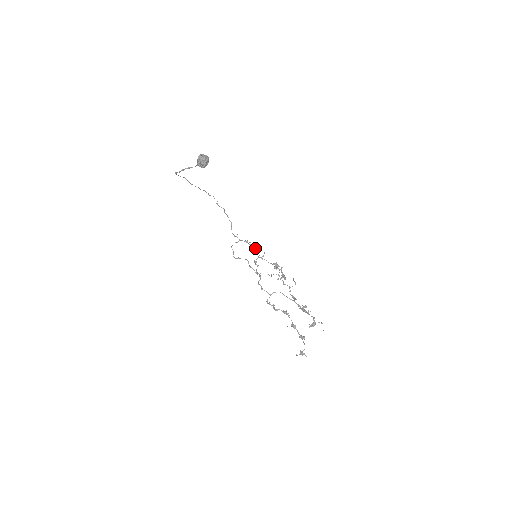
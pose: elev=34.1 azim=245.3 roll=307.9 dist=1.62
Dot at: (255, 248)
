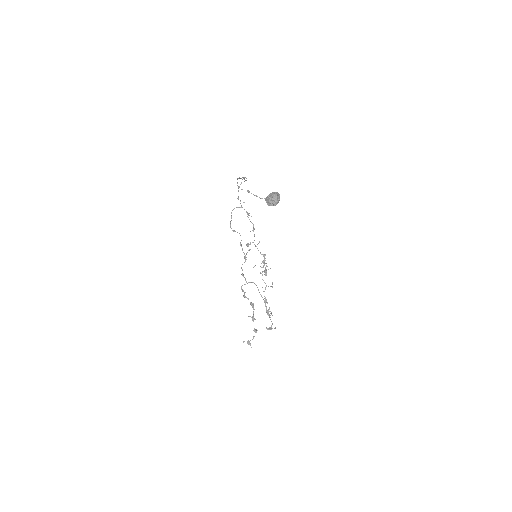
Dot at: occluded
